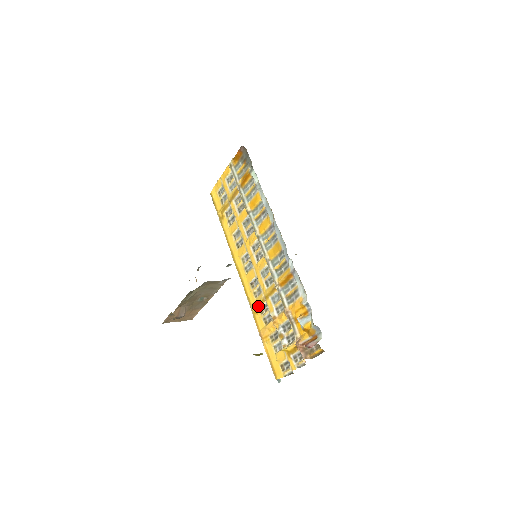
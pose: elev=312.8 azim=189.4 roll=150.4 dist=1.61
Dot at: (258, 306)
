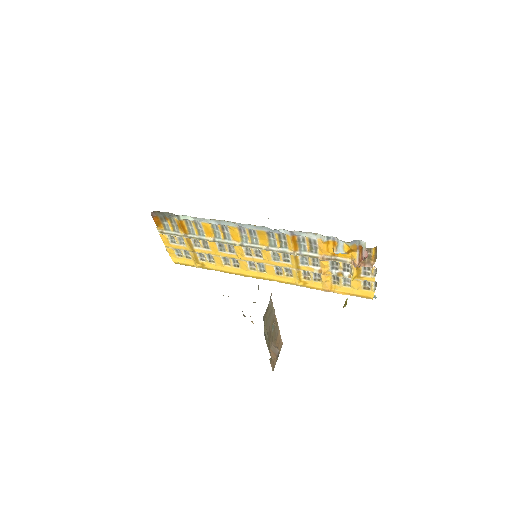
Dot at: (300, 279)
